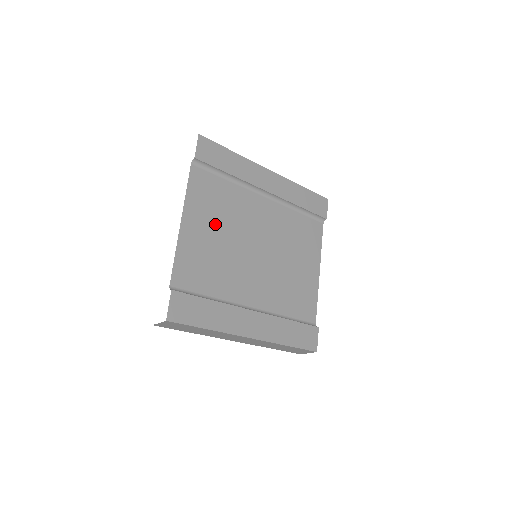
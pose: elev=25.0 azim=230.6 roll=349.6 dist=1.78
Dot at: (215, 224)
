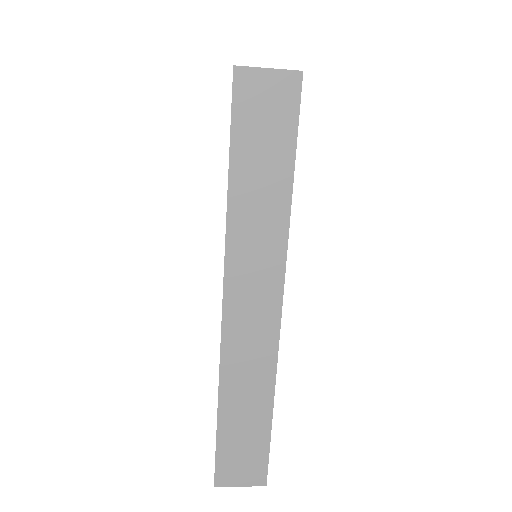
Dot at: occluded
